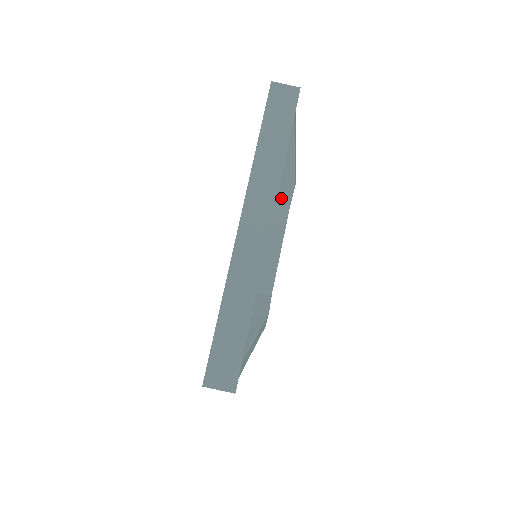
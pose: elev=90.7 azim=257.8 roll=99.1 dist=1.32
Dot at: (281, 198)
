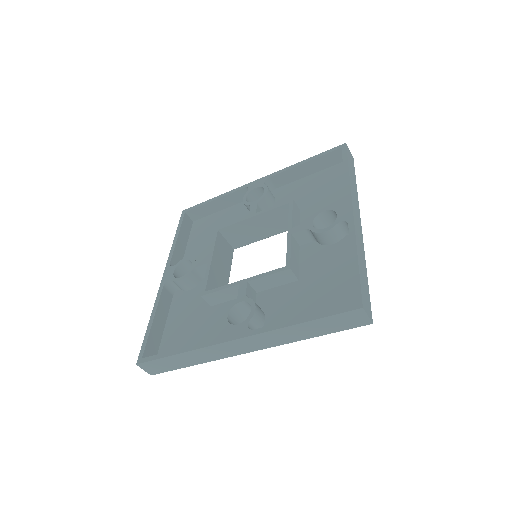
Dot at: occluded
